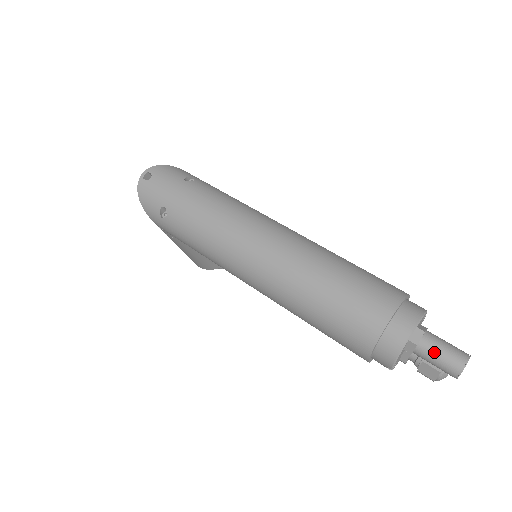
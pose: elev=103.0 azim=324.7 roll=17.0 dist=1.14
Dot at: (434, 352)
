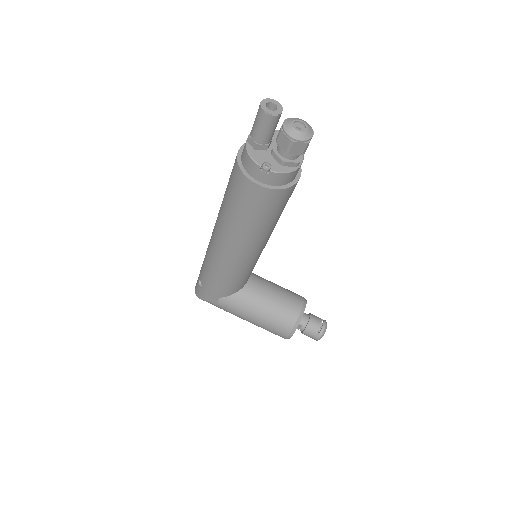
Dot at: (253, 124)
